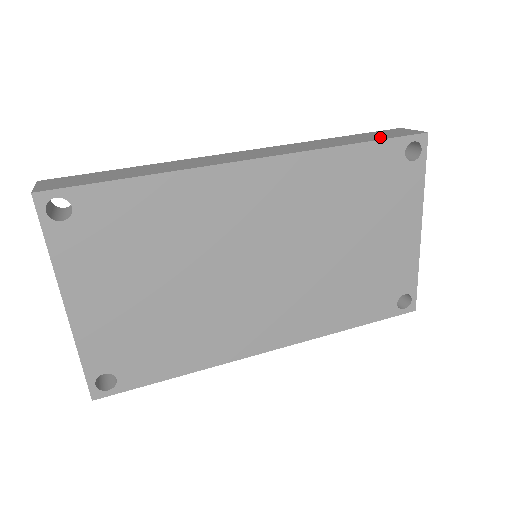
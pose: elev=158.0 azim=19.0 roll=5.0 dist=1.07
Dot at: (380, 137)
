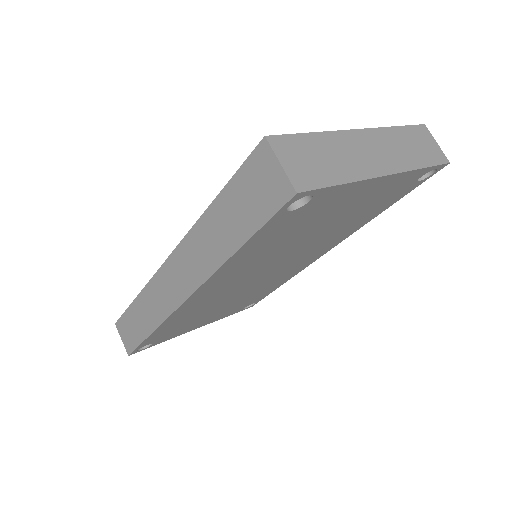
Dot at: (251, 219)
